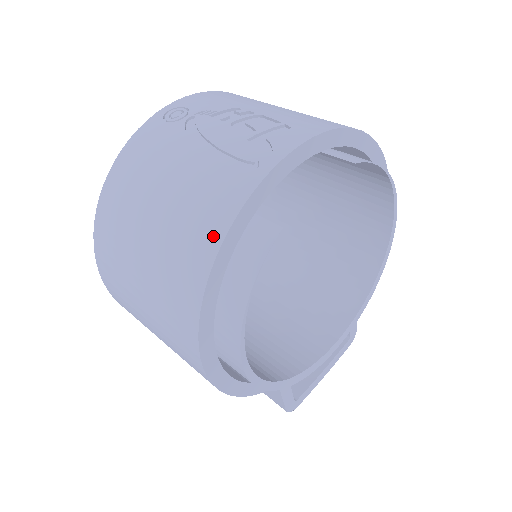
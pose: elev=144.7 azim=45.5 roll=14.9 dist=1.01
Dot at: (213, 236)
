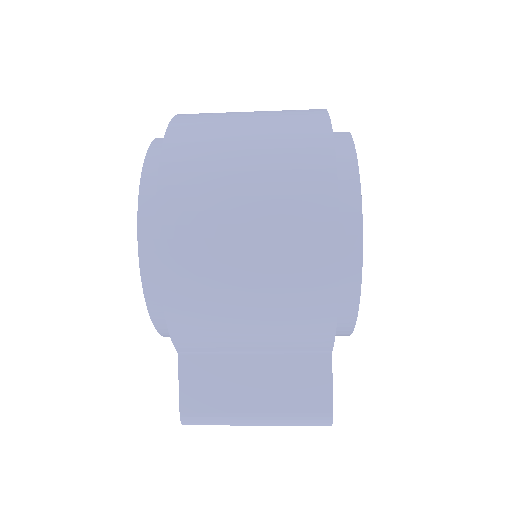
Dot at: (319, 119)
